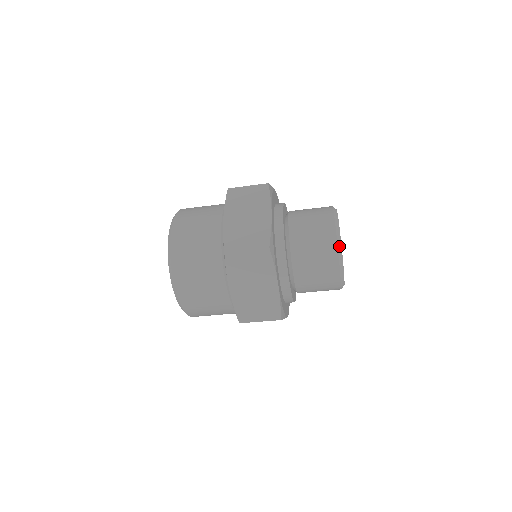
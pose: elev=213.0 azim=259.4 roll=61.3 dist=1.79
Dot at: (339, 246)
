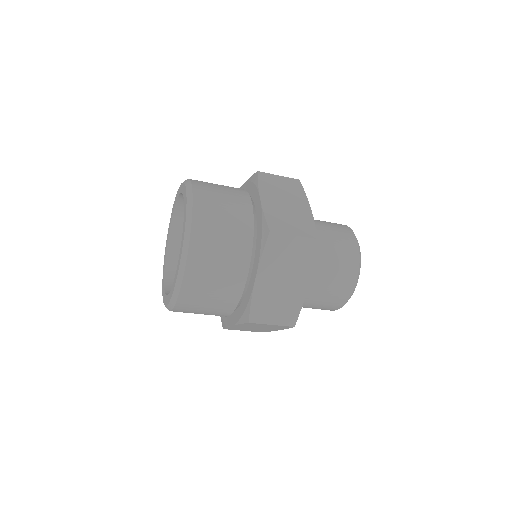
Dot at: (360, 261)
